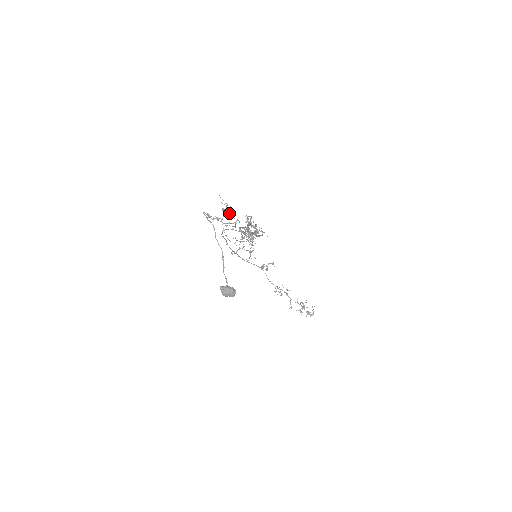
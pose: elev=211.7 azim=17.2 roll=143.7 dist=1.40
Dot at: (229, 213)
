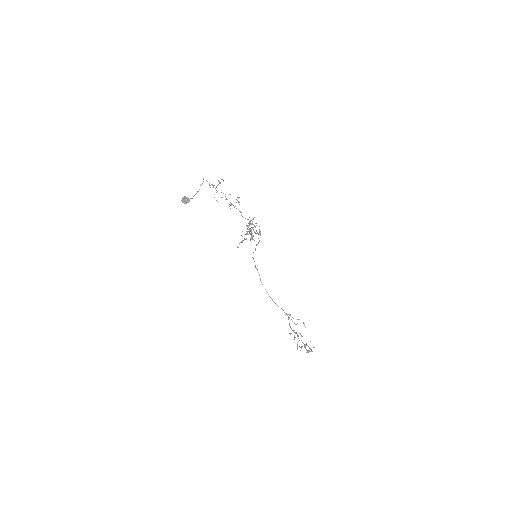
Dot at: (220, 182)
